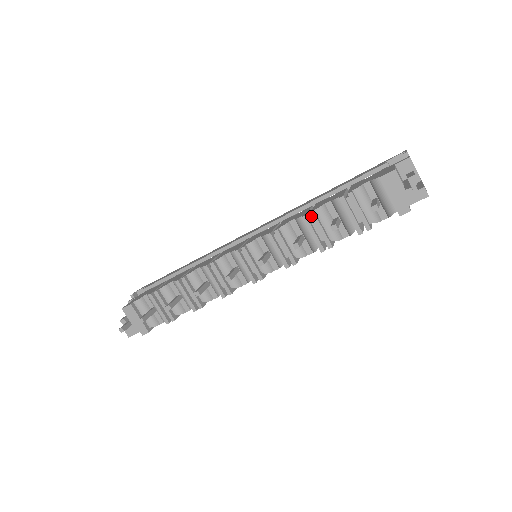
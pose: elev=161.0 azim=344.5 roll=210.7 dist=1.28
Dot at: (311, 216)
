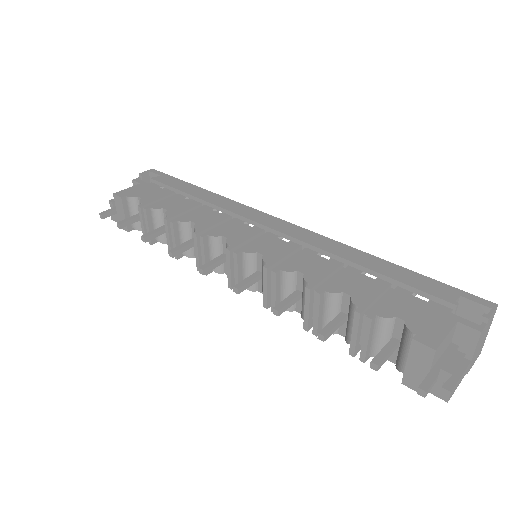
Dot at: (315, 295)
